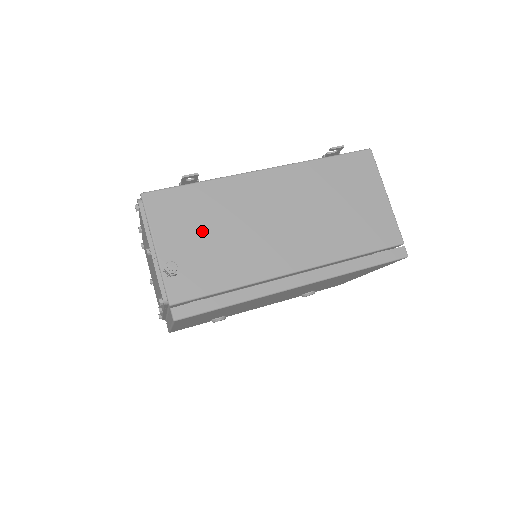
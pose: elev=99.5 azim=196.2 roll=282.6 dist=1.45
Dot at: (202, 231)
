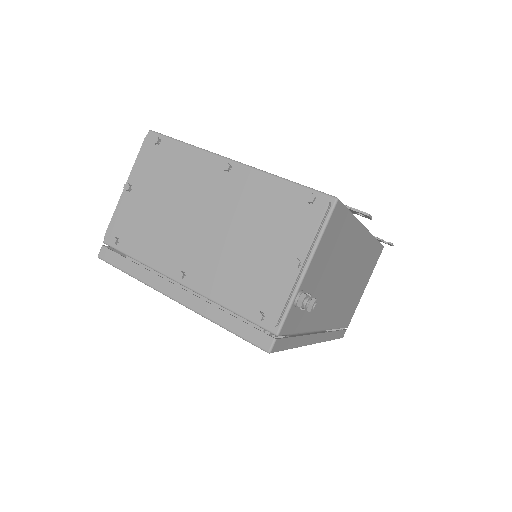
Dot at: (327, 267)
